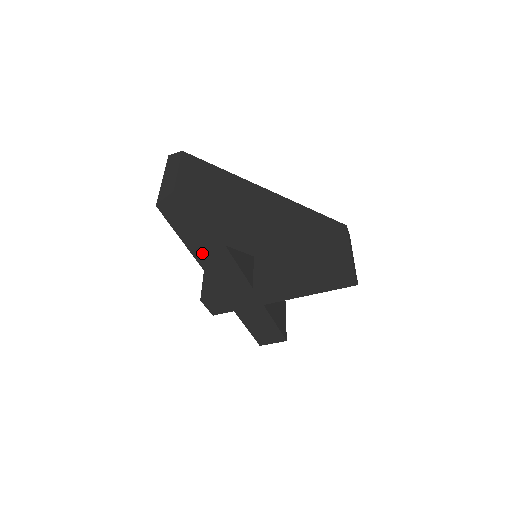
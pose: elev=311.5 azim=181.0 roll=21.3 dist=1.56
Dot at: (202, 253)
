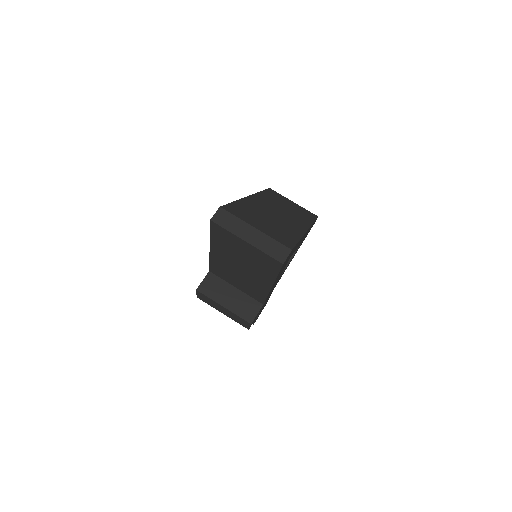
Dot at: occluded
